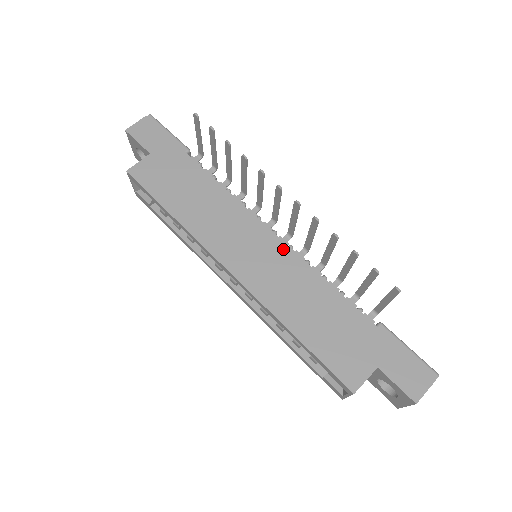
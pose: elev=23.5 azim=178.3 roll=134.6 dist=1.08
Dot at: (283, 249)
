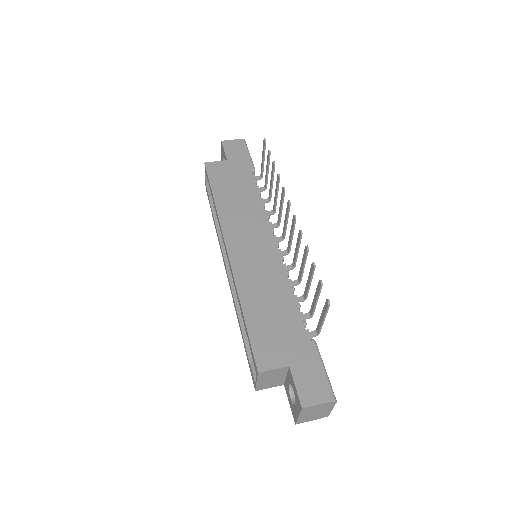
Dot at: (275, 255)
